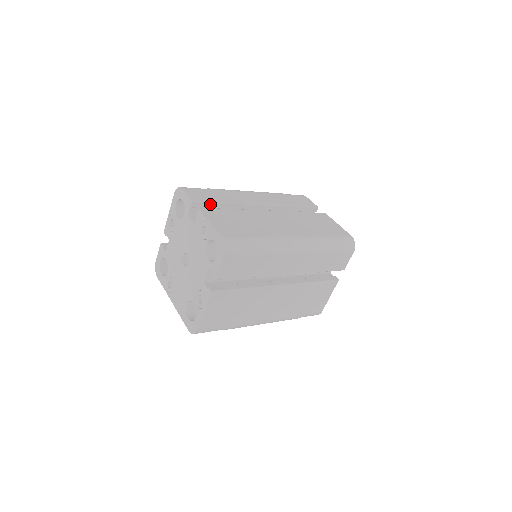
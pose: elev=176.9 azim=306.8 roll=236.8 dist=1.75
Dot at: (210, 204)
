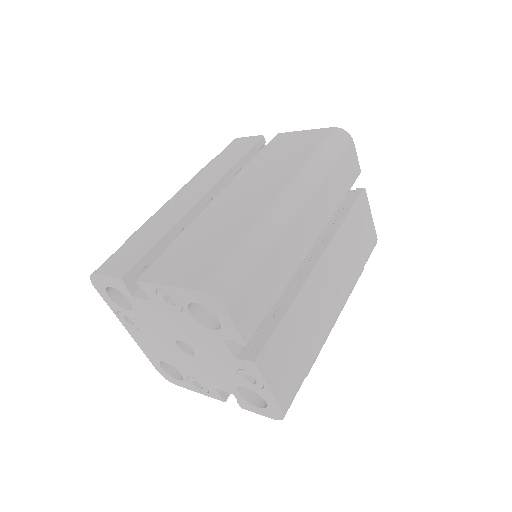
Dot at: (262, 317)
